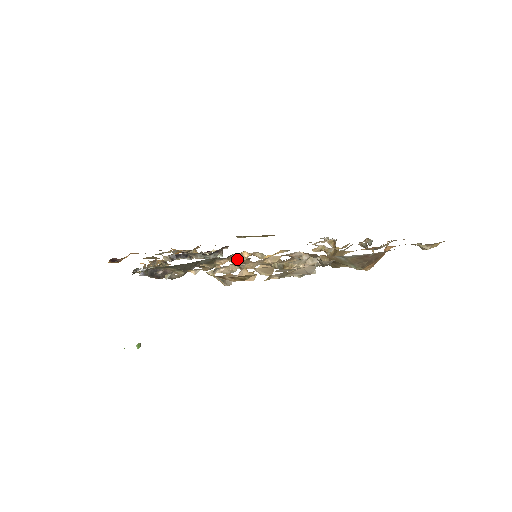
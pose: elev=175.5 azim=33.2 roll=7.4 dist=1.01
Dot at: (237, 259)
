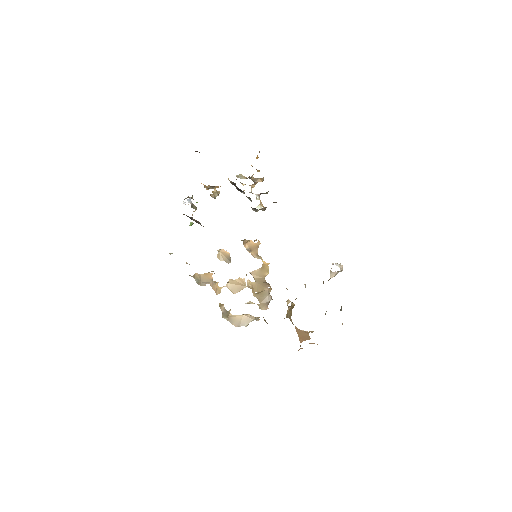
Dot at: occluded
